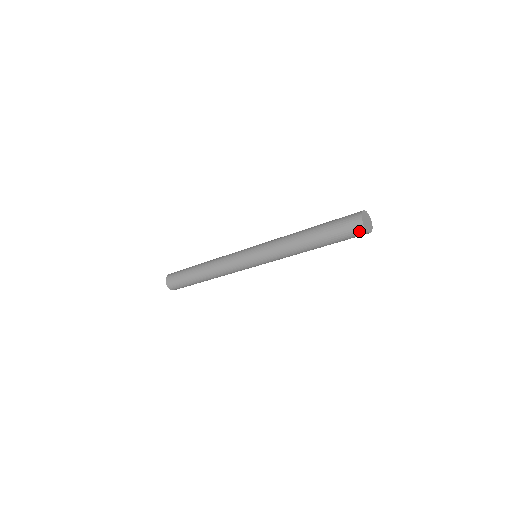
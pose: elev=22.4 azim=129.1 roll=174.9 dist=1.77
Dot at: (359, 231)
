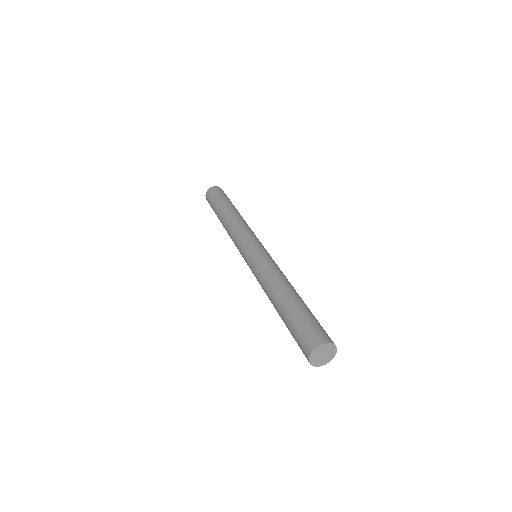
Dot at: (306, 357)
